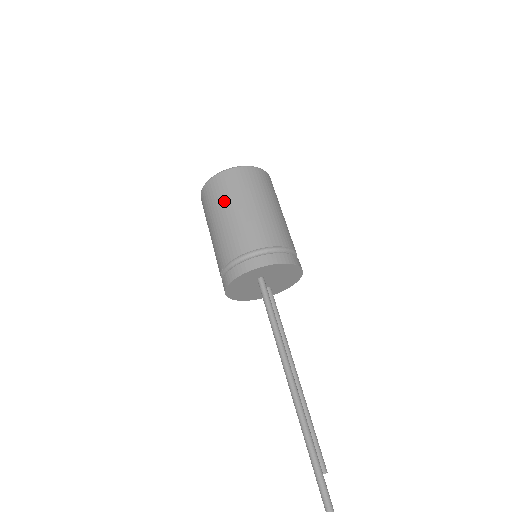
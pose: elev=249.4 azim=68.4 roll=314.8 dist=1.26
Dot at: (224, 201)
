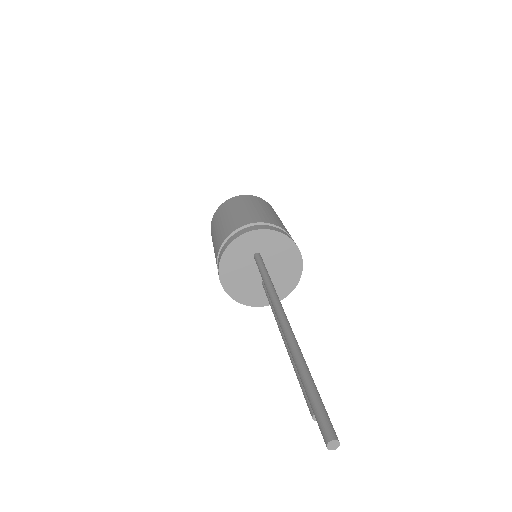
Dot at: (231, 208)
